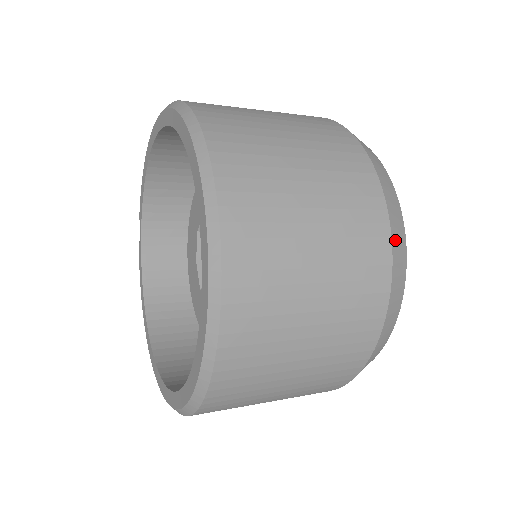
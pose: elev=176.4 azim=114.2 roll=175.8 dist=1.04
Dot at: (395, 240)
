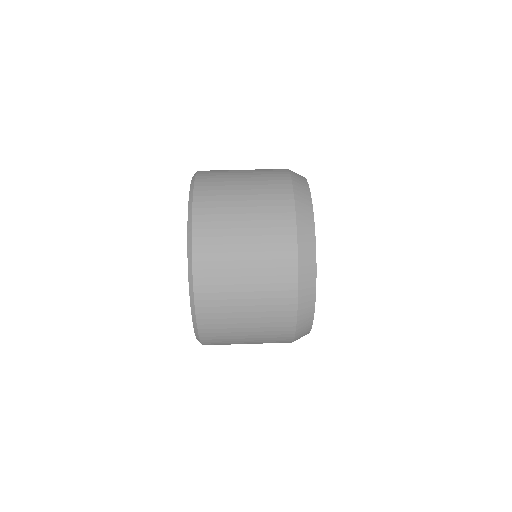
Dot at: occluded
